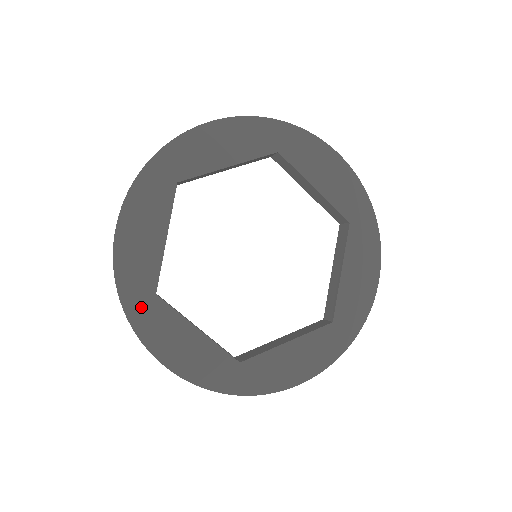
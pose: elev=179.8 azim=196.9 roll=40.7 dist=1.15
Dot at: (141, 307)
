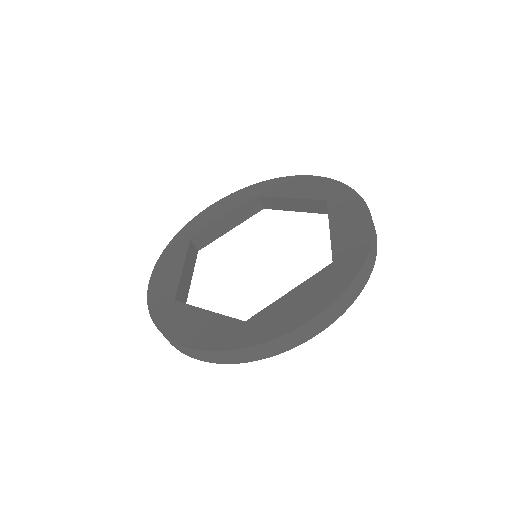
Dot at: (164, 312)
